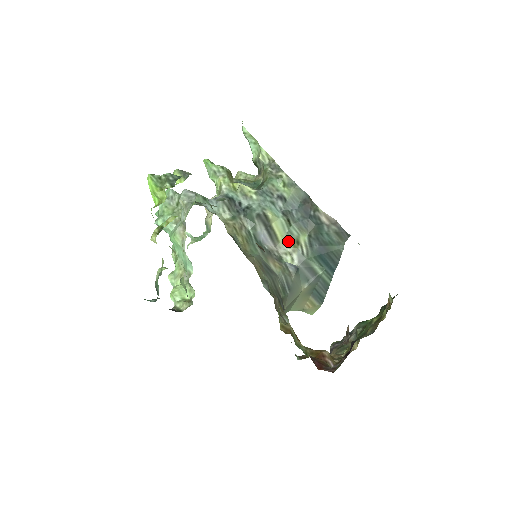
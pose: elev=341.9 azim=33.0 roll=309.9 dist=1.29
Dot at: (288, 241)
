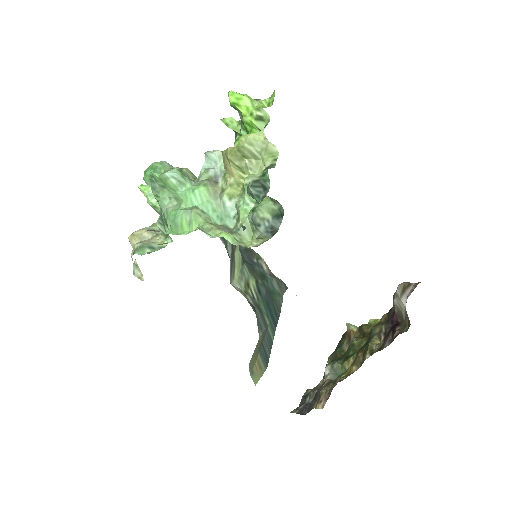
Dot at: (241, 280)
